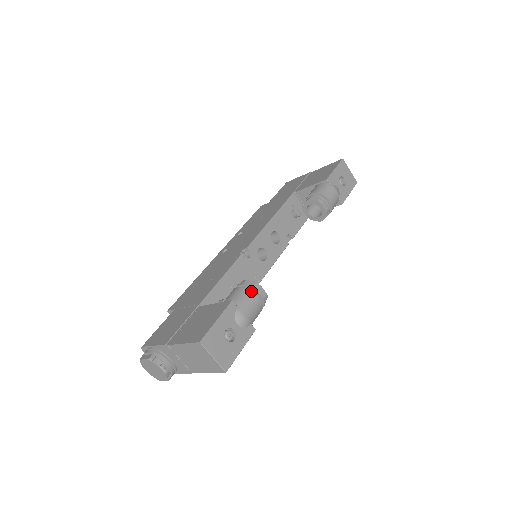
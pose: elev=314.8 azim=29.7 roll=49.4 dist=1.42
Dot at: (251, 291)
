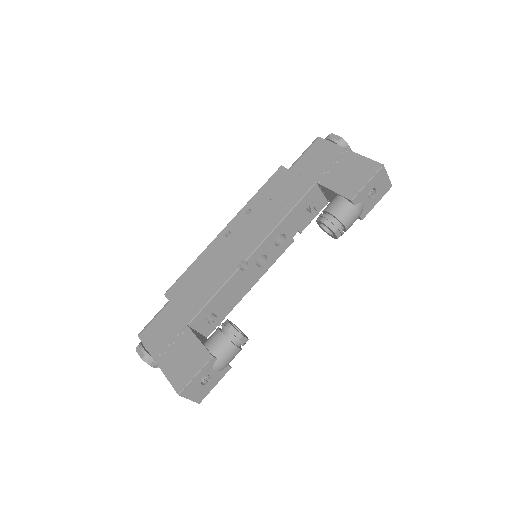
Dot at: (232, 343)
